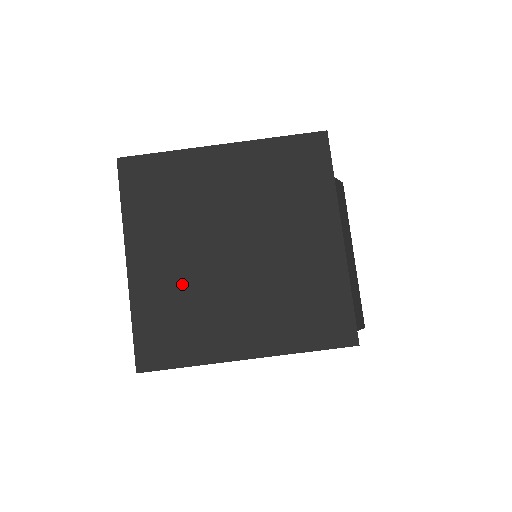
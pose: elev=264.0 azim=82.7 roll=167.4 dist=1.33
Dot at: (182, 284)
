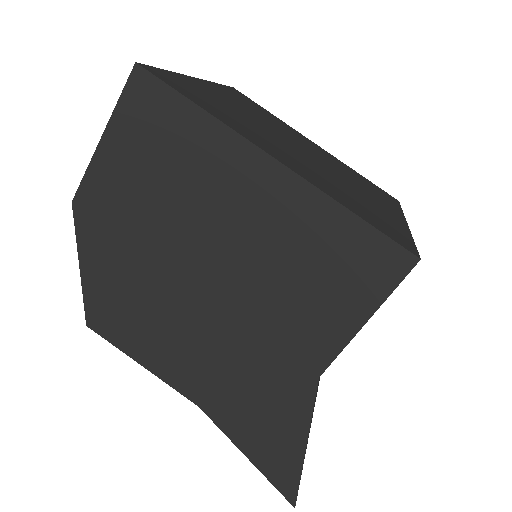
Dot at: (239, 112)
